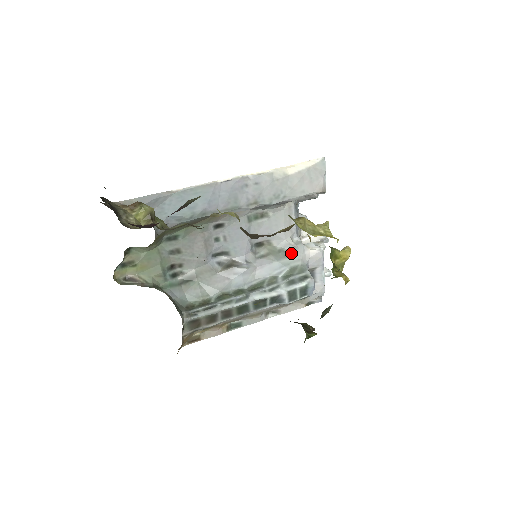
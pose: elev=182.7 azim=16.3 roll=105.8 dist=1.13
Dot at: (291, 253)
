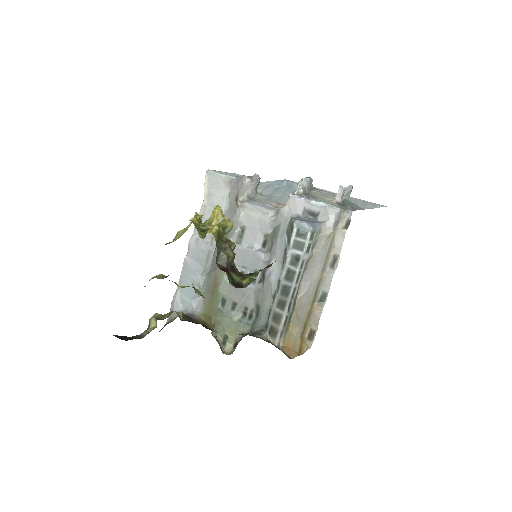
Dot at: (279, 224)
